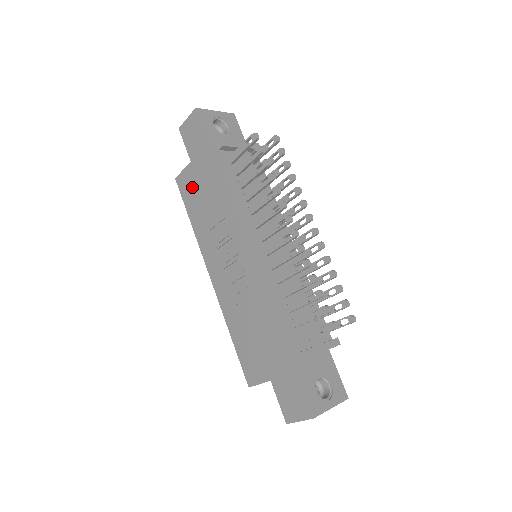
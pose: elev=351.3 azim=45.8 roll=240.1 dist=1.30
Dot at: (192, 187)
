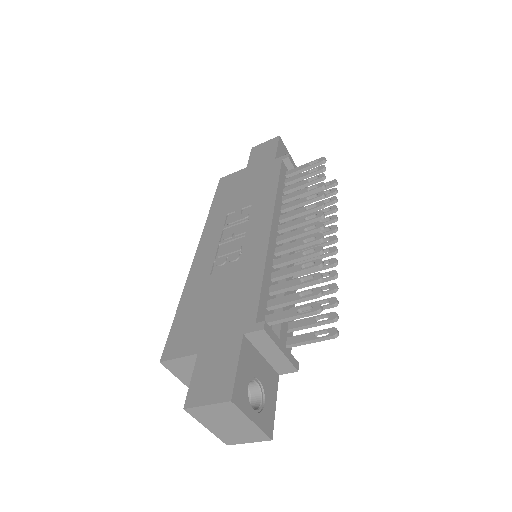
Dot at: (234, 183)
